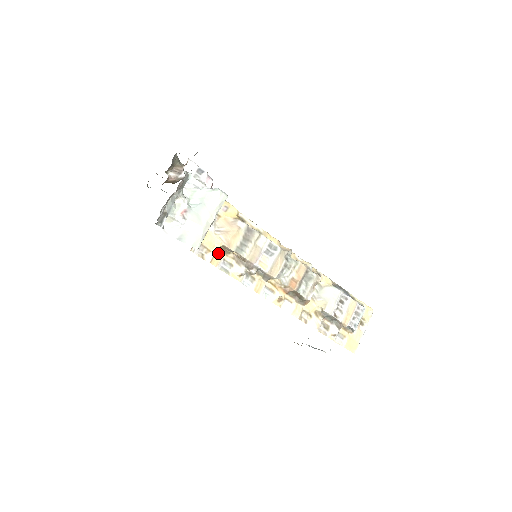
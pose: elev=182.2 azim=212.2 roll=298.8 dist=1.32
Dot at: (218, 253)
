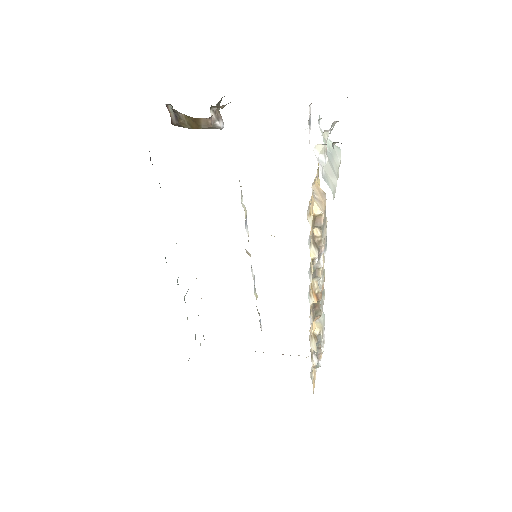
Dot at: occluded
